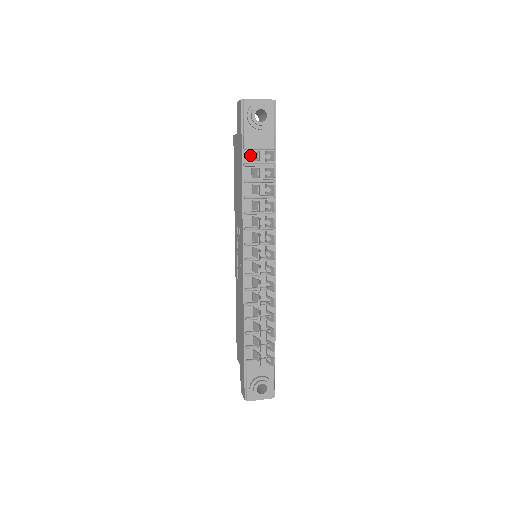
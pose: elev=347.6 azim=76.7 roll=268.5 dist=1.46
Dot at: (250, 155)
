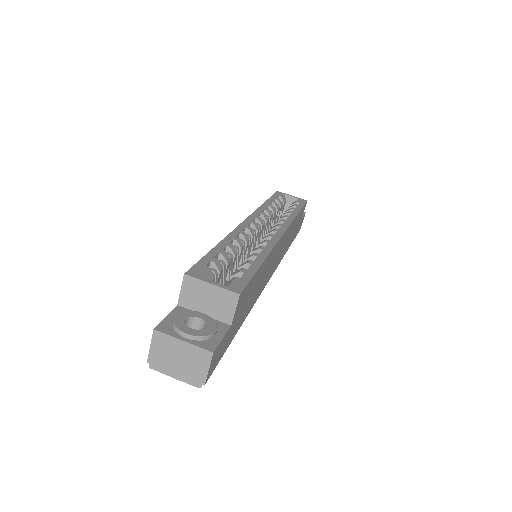
Dot at: occluded
